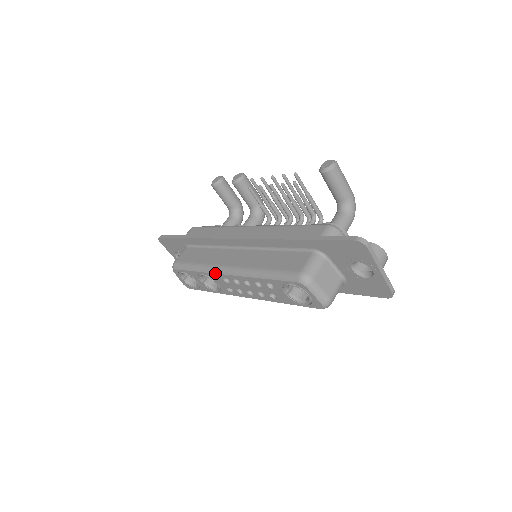
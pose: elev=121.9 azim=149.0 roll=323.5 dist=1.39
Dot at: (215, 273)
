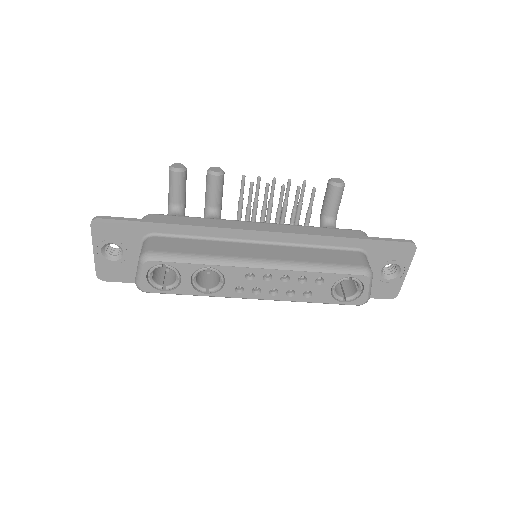
Dot at: (240, 266)
